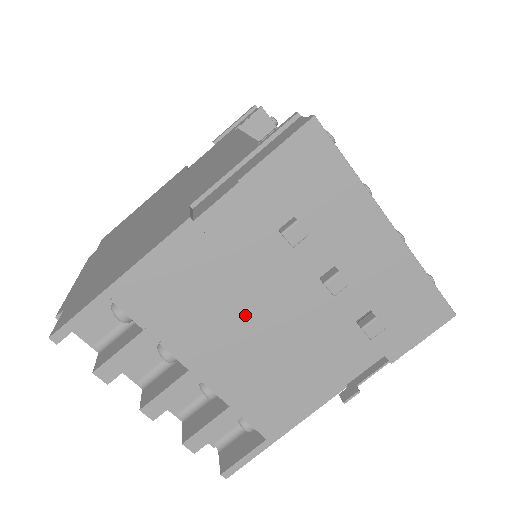
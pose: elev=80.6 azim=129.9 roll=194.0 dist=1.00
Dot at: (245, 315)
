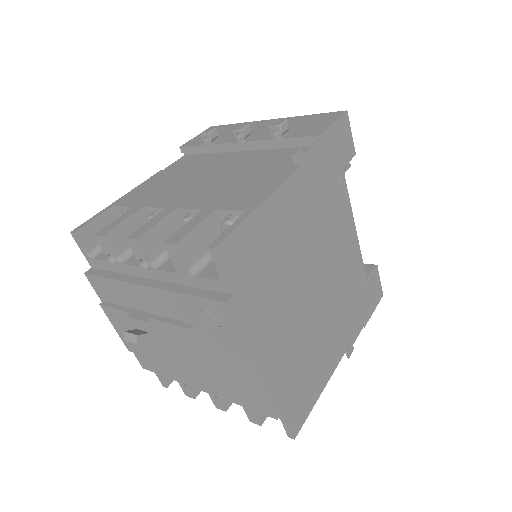
Dot at: (201, 177)
